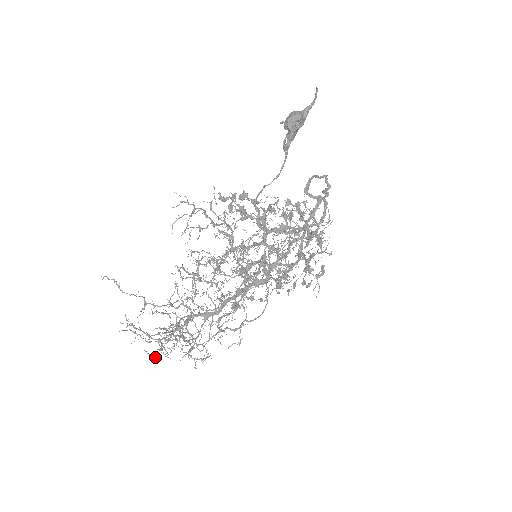
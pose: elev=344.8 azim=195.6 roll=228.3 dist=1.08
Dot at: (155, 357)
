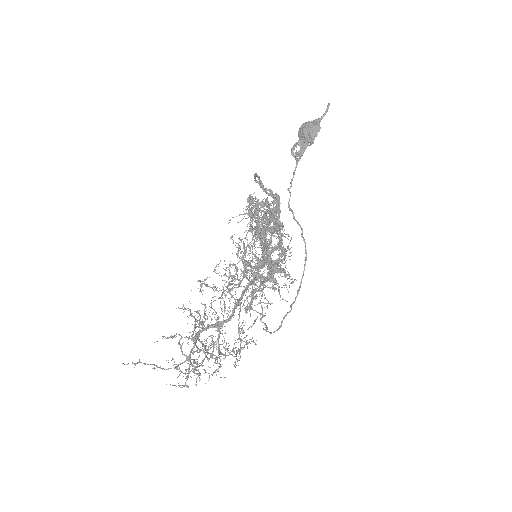
Dot at: (183, 386)
